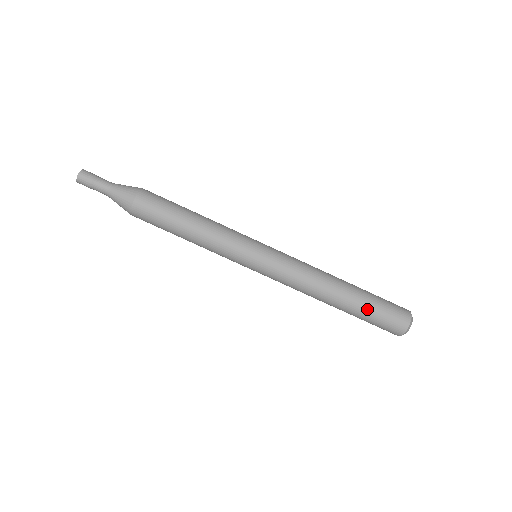
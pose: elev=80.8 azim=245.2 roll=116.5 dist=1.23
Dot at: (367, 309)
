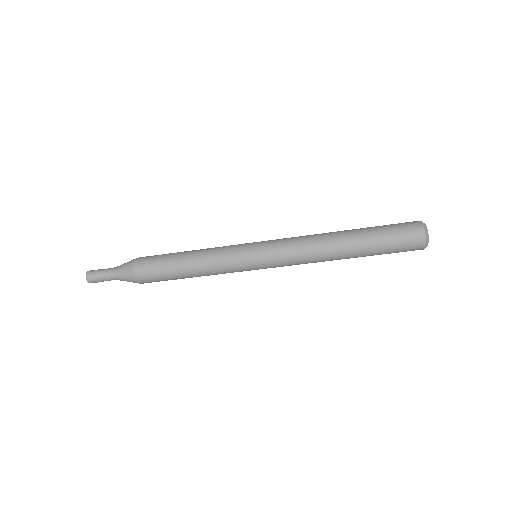
Dot at: (376, 241)
